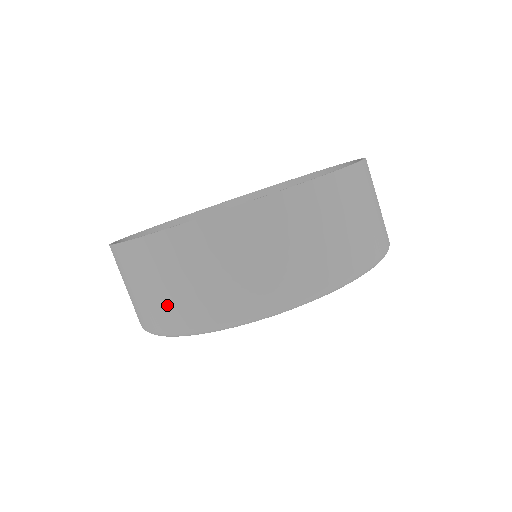
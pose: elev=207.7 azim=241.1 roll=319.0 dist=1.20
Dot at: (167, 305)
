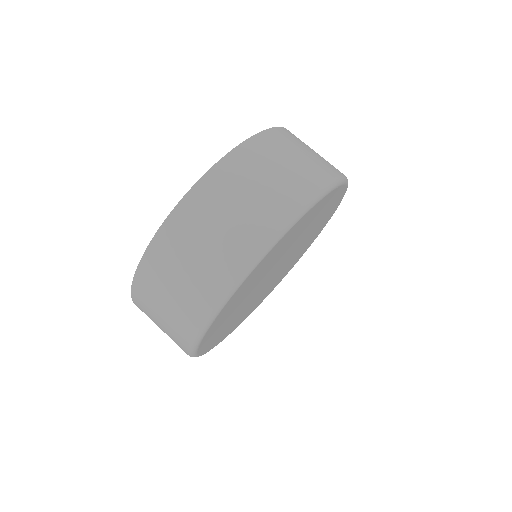
Dot at: (172, 328)
